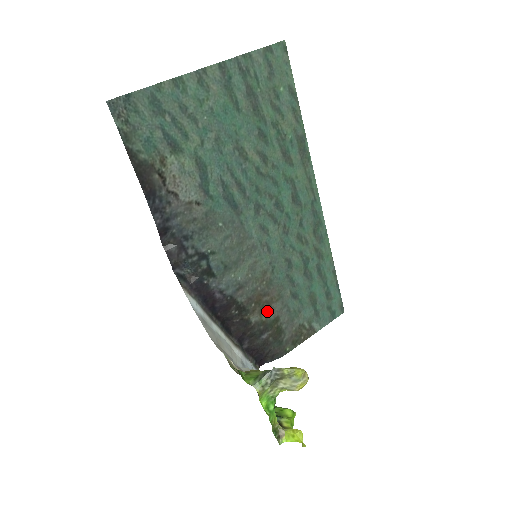
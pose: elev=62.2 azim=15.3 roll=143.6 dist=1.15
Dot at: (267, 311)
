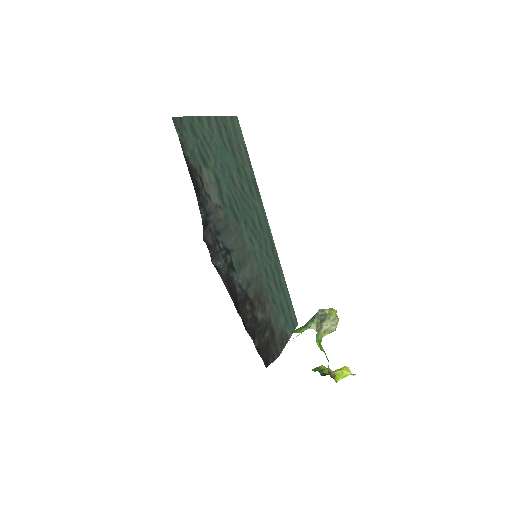
Dot at: (264, 311)
